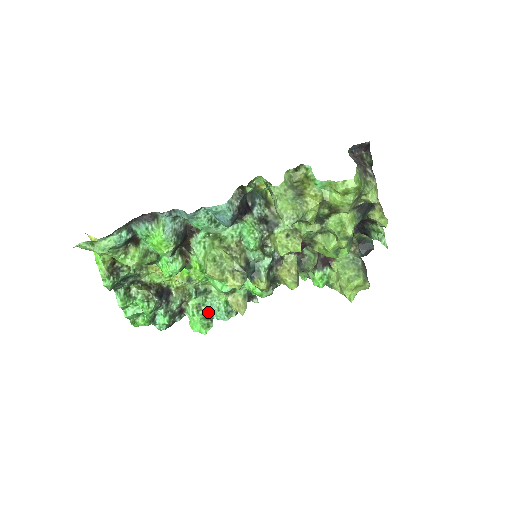
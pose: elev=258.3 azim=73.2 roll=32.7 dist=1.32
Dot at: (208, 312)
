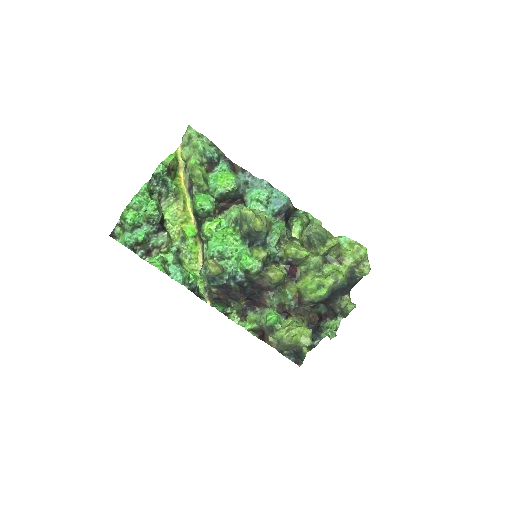
Dot at: (167, 271)
